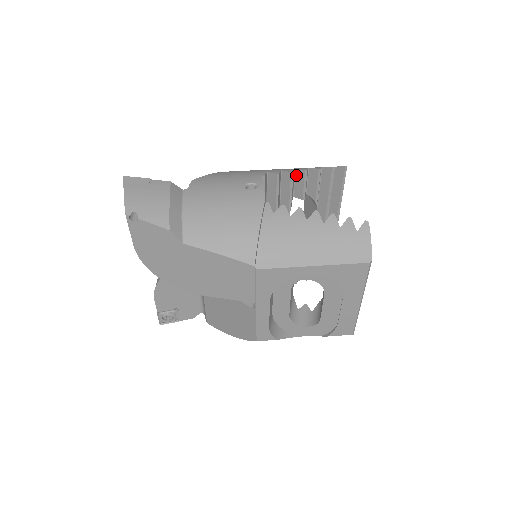
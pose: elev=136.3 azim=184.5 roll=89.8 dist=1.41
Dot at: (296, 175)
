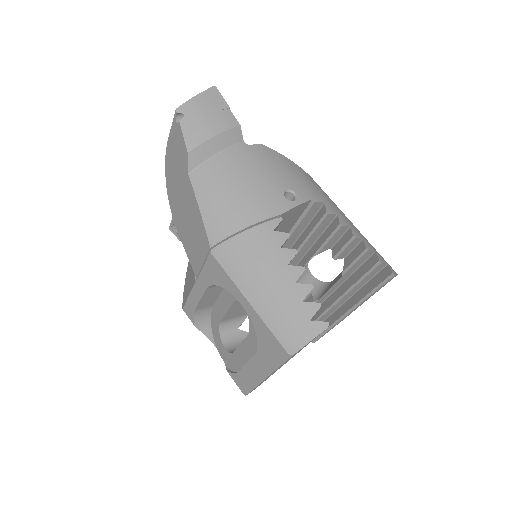
Dot at: (347, 233)
